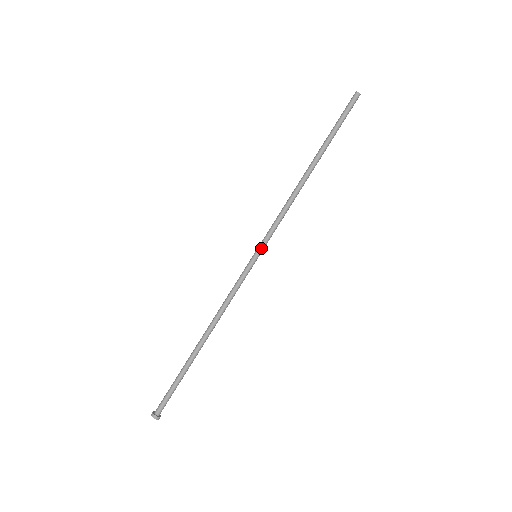
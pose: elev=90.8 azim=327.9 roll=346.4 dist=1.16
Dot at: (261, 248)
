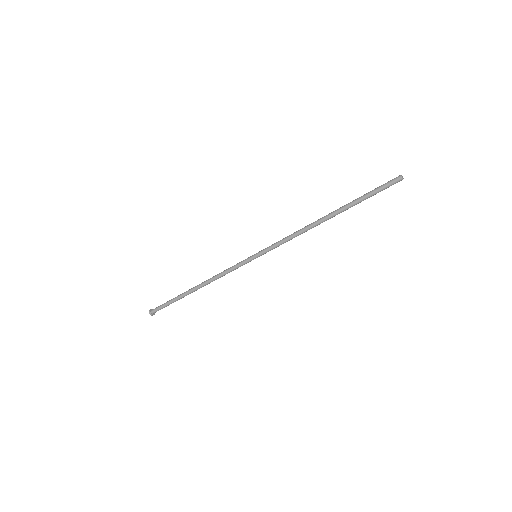
Dot at: (262, 254)
